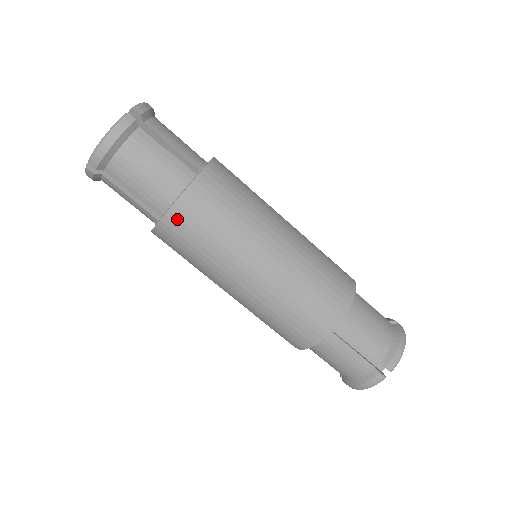
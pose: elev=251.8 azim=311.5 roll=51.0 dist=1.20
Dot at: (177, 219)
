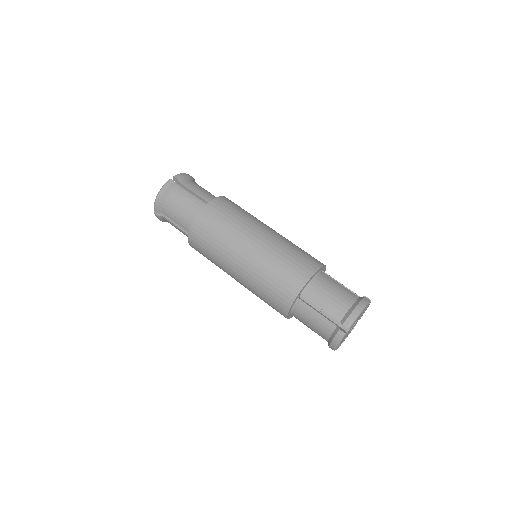
Dot at: (224, 200)
